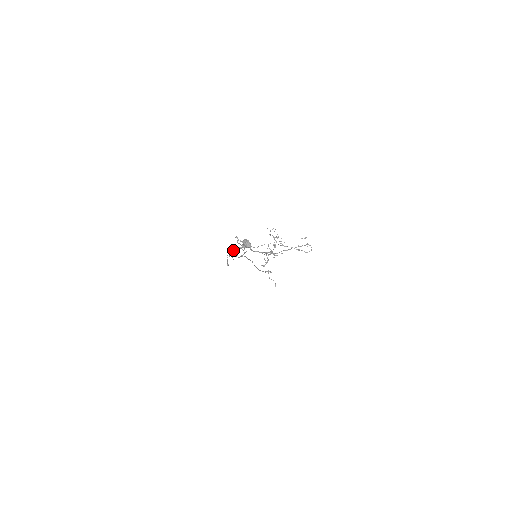
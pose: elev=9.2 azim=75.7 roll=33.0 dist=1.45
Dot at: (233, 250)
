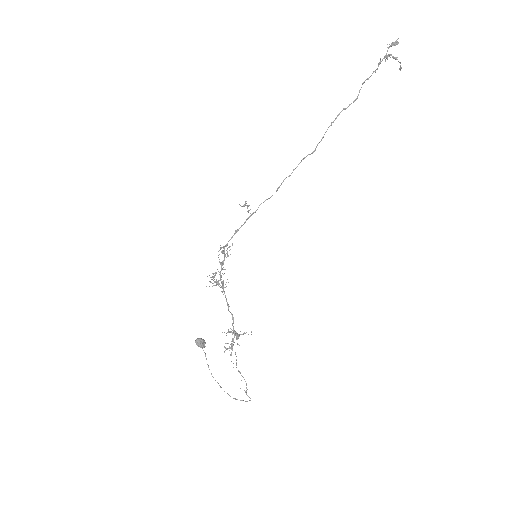
Dot at: (215, 274)
